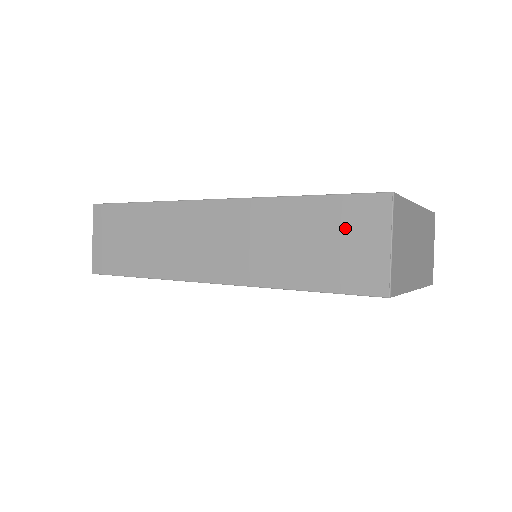
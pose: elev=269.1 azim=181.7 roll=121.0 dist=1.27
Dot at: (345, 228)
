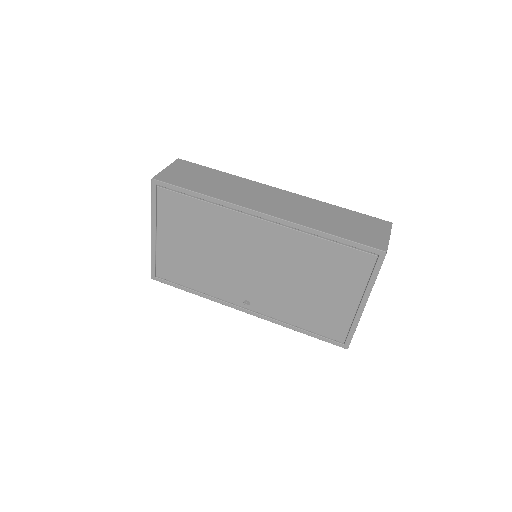
Dot at: (365, 224)
